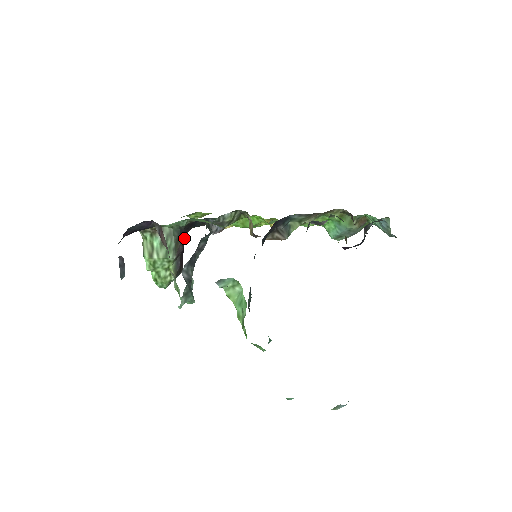
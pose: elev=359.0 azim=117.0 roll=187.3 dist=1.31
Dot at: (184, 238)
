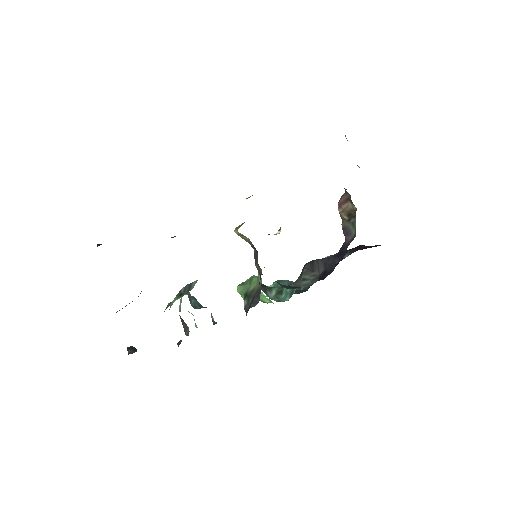
Dot at: occluded
